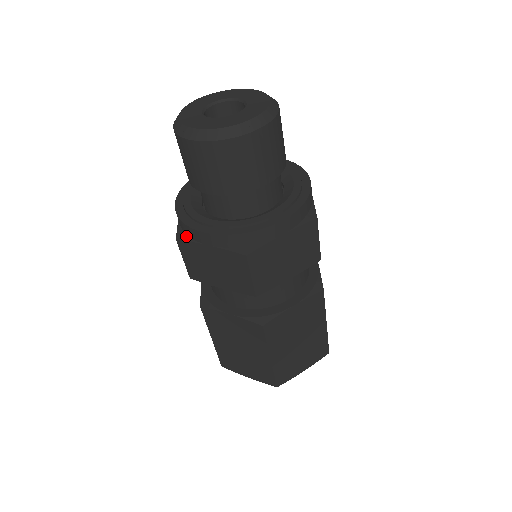
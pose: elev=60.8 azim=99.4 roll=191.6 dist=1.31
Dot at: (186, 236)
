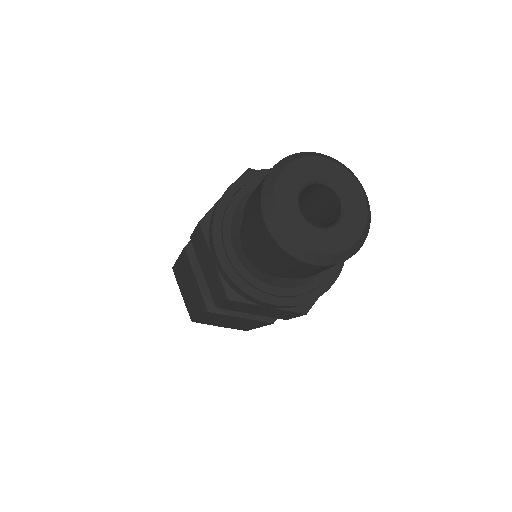
Dot at: (208, 229)
